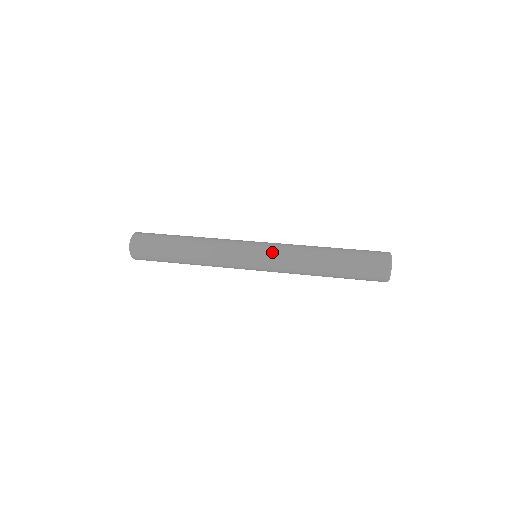
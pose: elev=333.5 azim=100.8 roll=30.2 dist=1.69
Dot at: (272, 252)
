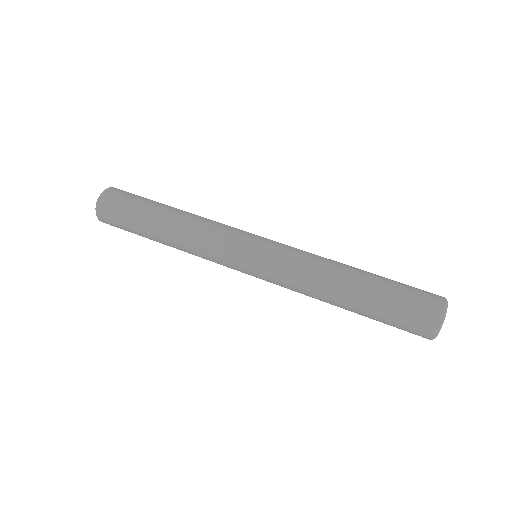
Dot at: (271, 281)
